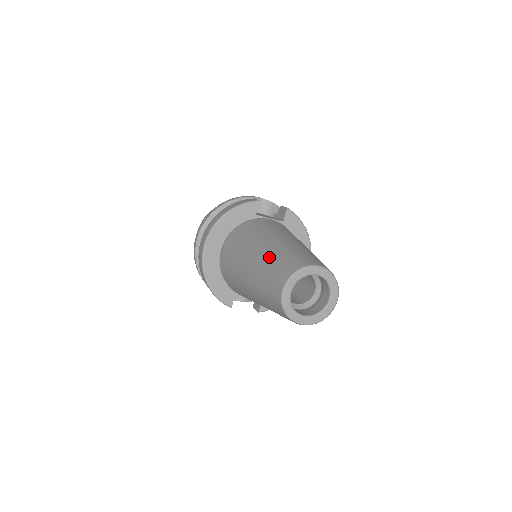
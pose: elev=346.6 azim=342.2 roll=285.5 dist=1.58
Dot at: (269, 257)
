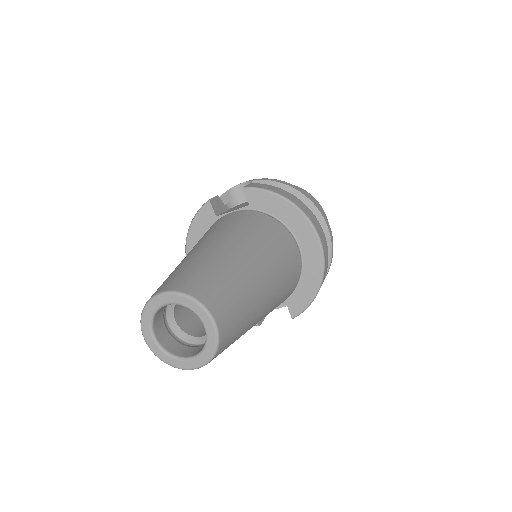
Dot at: occluded
